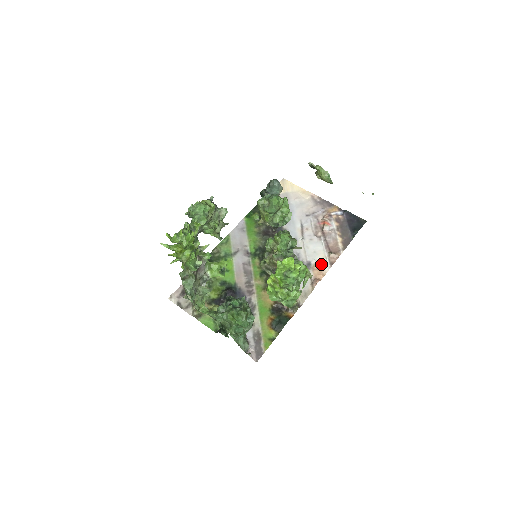
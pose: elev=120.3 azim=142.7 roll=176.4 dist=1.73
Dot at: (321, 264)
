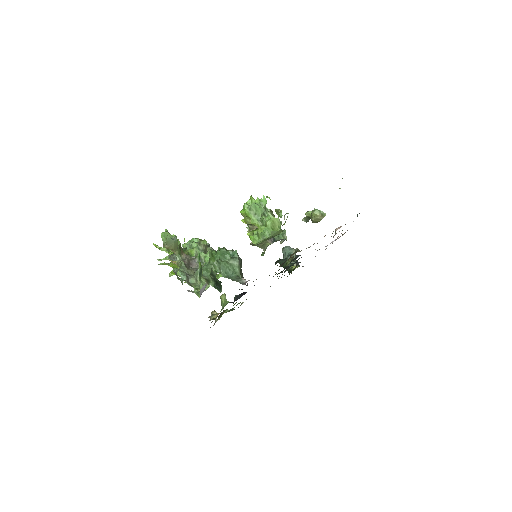
Dot at: occluded
